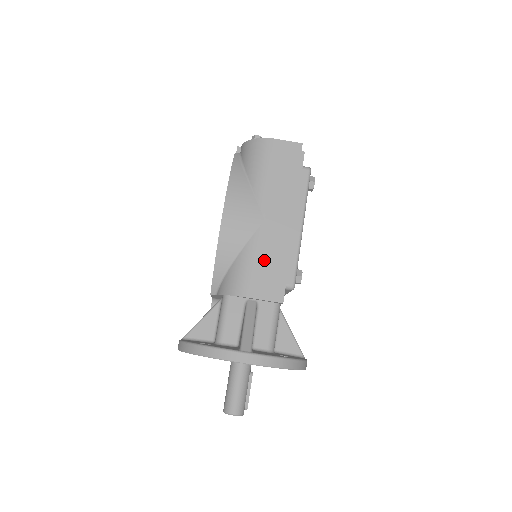
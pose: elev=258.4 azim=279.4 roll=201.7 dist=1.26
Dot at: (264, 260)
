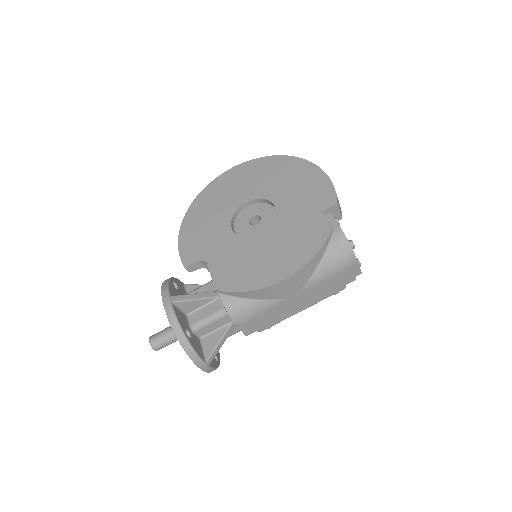
Dot at: (266, 314)
